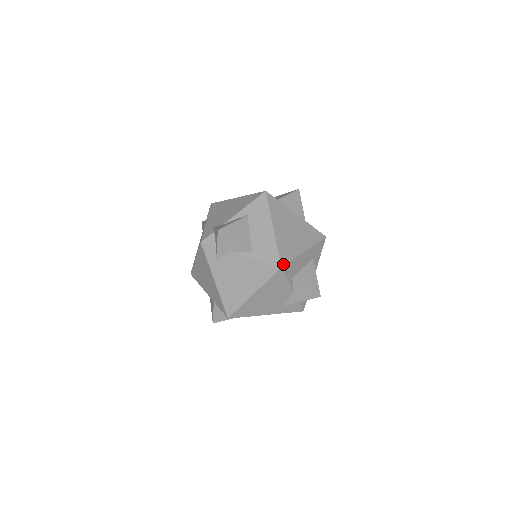
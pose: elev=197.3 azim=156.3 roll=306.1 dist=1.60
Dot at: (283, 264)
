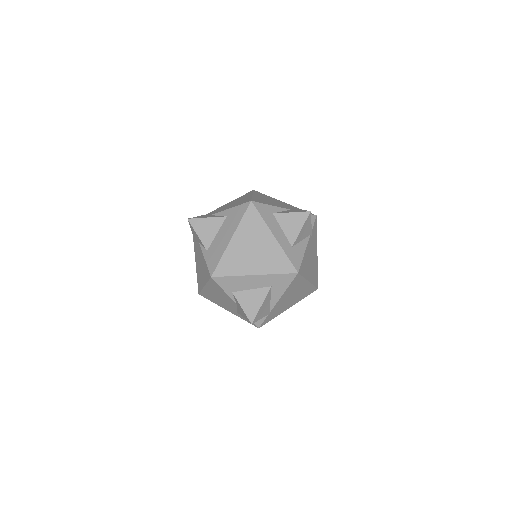
Dot at: (215, 275)
